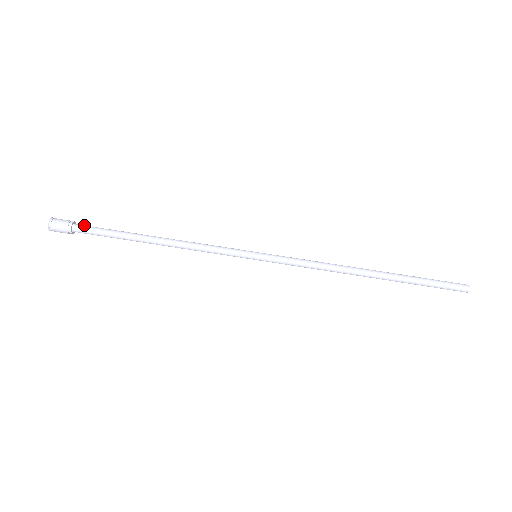
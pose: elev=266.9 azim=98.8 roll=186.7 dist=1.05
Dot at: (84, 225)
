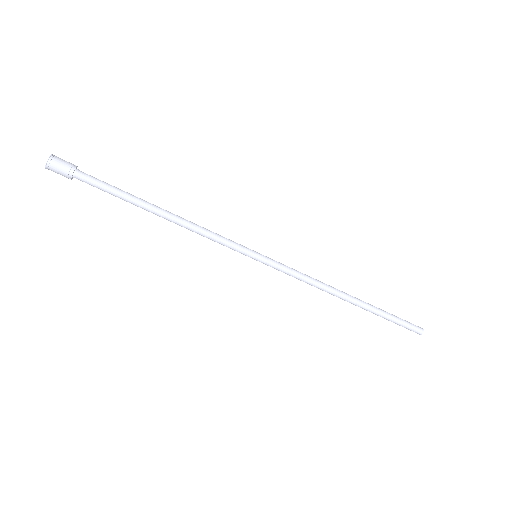
Dot at: occluded
